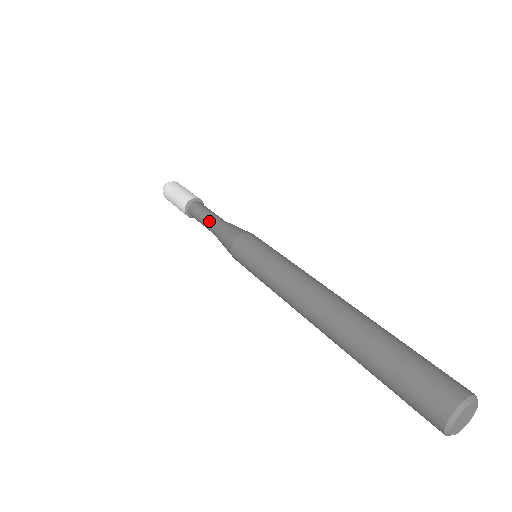
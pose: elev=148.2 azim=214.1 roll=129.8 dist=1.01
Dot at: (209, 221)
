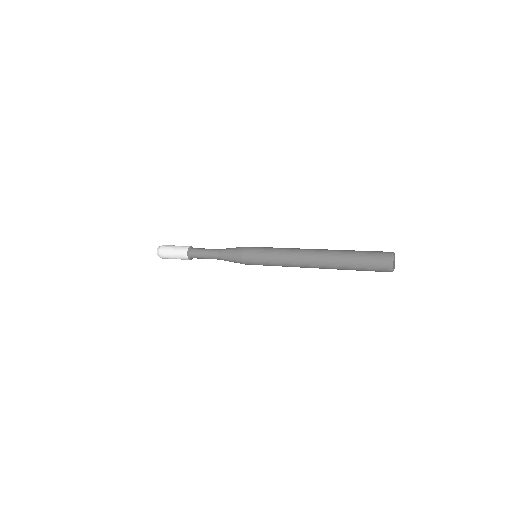
Dot at: (215, 249)
